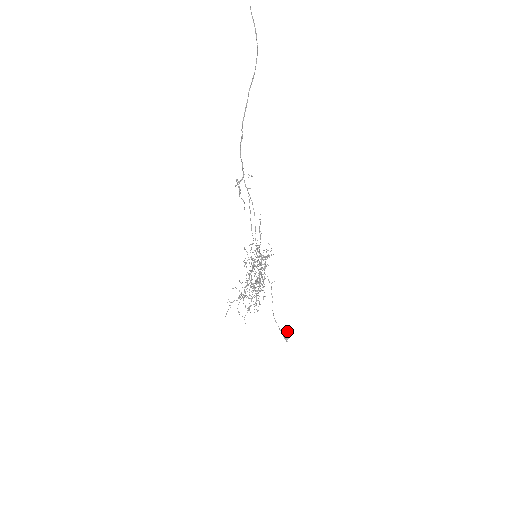
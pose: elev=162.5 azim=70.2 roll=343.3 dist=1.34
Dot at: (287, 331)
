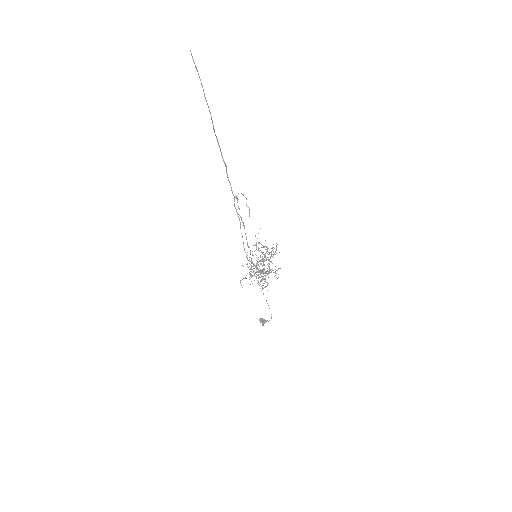
Dot at: (261, 320)
